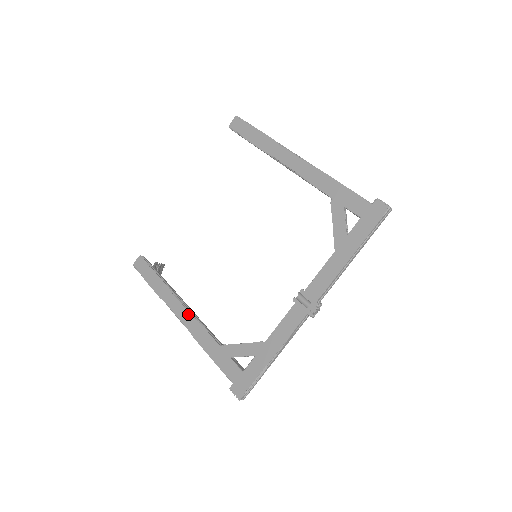
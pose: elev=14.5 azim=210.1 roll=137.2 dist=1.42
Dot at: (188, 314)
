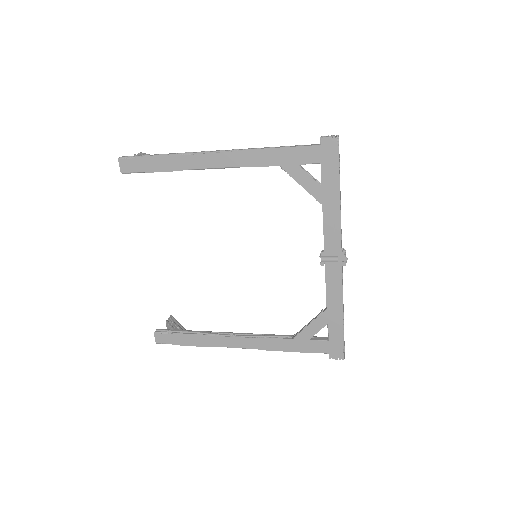
Dot at: (244, 339)
